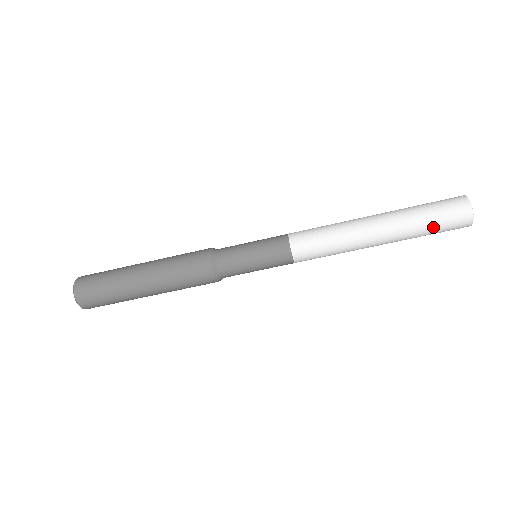
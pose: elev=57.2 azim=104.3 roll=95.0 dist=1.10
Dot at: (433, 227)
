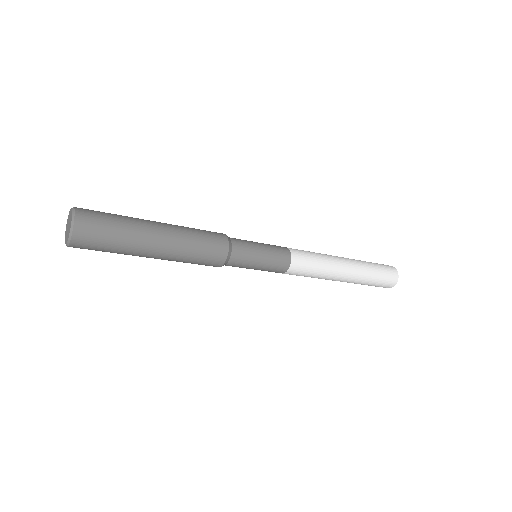
Dot at: (368, 285)
